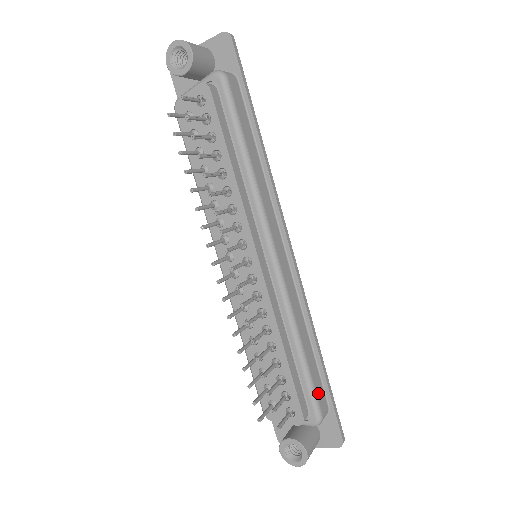
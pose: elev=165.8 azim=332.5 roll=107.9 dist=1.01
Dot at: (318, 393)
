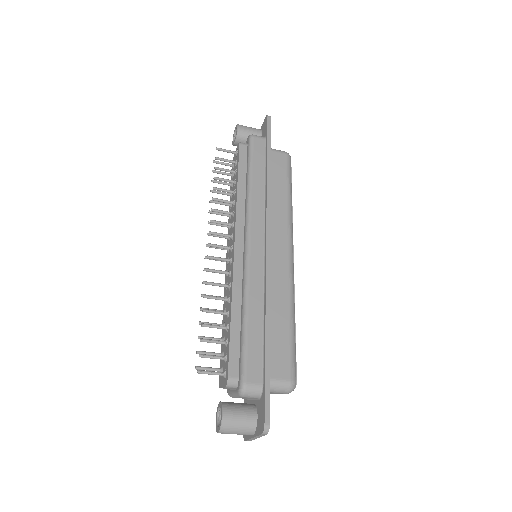
Dot at: (251, 362)
